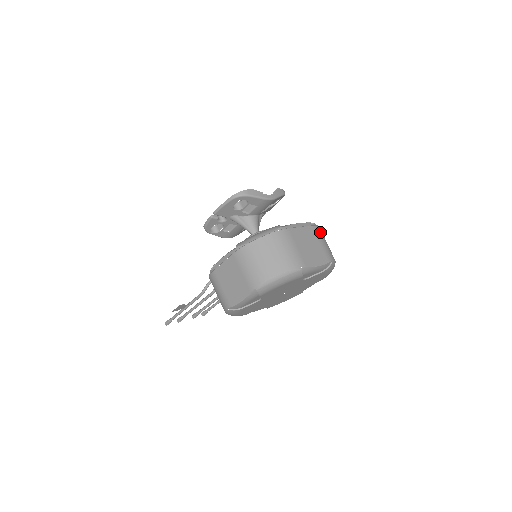
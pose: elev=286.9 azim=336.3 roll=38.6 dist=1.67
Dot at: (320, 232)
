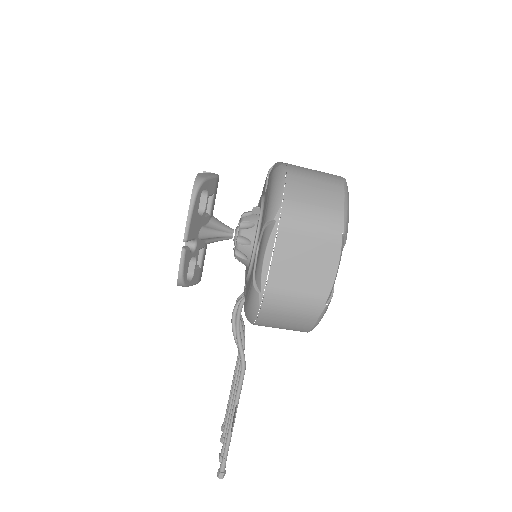
Dot at: occluded
